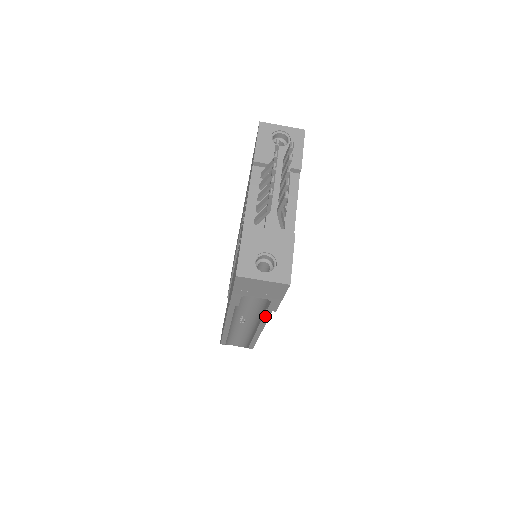
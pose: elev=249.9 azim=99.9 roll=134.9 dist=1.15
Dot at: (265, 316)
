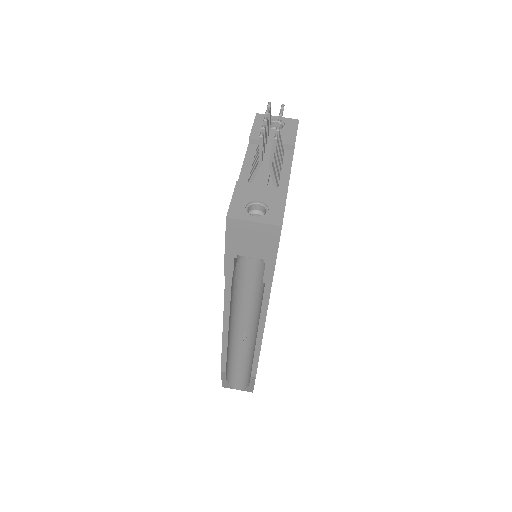
Dot at: (263, 306)
